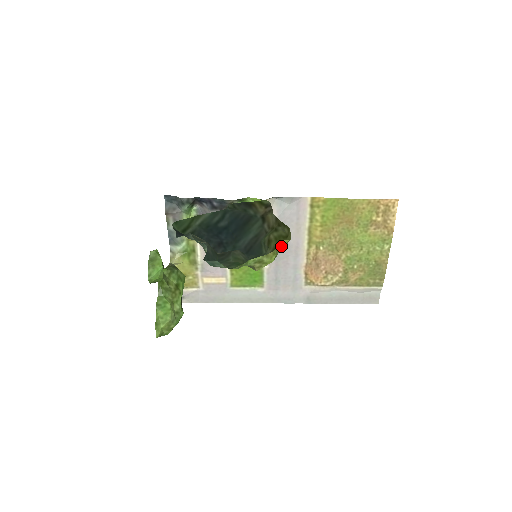
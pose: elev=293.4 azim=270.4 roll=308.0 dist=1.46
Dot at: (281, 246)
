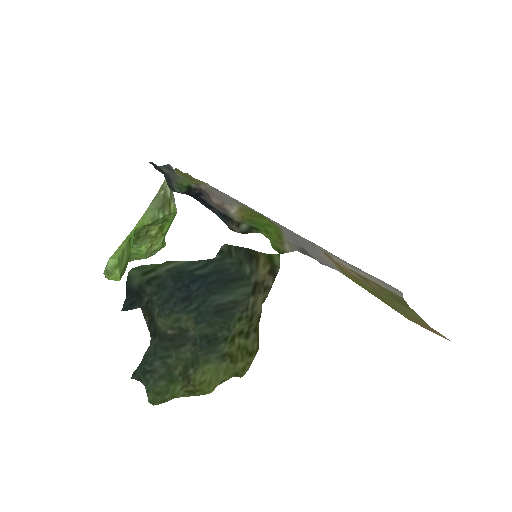
Dot at: (227, 379)
